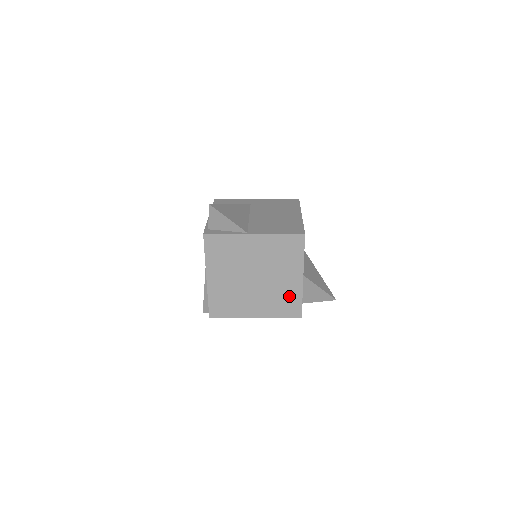
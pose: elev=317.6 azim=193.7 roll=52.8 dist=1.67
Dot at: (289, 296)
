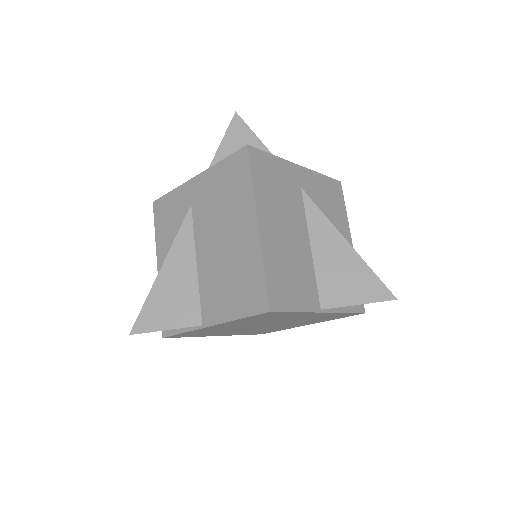
Dot at: (325, 316)
